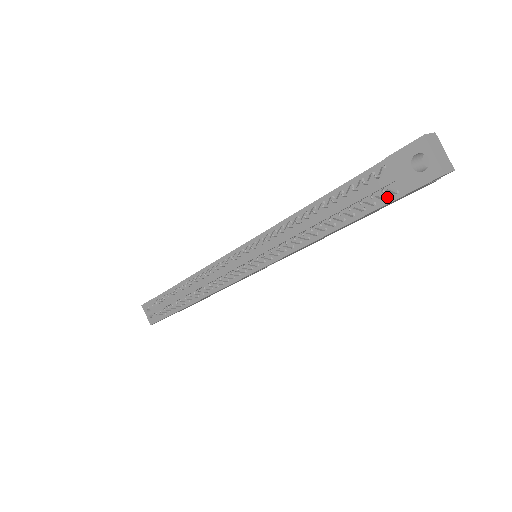
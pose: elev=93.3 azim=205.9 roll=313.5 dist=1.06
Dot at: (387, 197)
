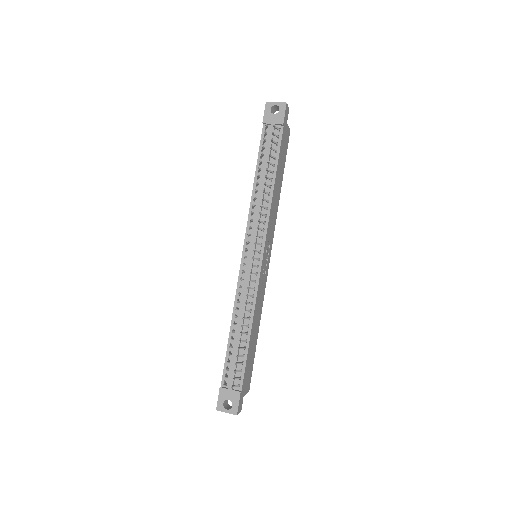
Dot at: (279, 135)
